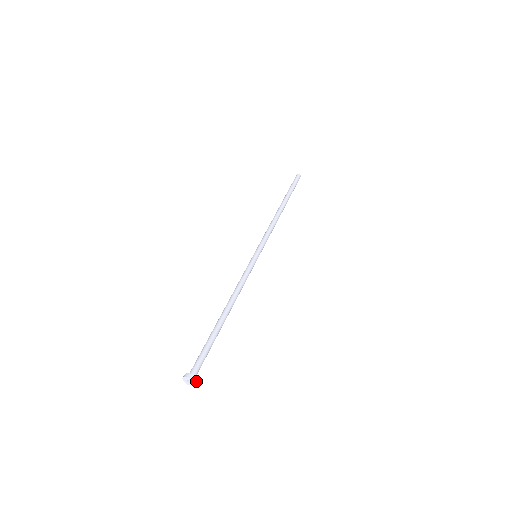
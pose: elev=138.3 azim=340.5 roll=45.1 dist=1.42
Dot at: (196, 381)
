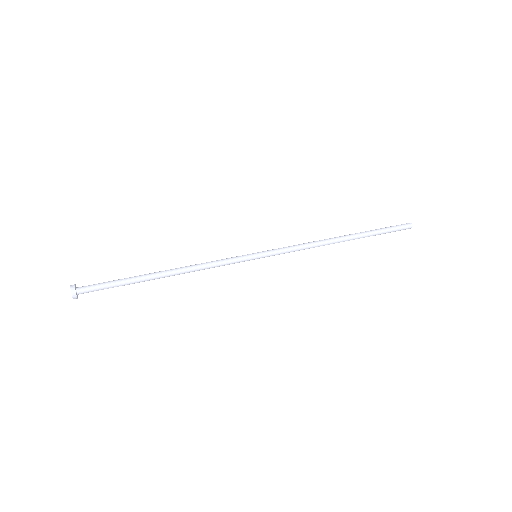
Dot at: (73, 289)
